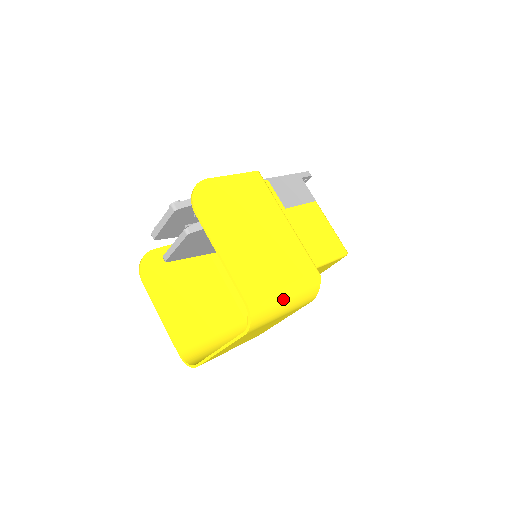
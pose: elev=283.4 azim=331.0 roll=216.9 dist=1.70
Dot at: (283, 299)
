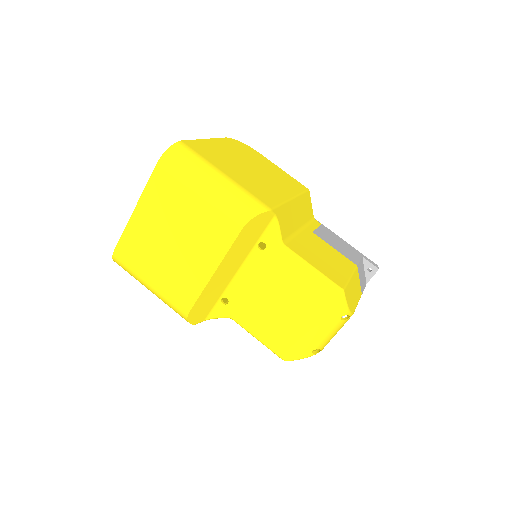
Dot at: (211, 173)
